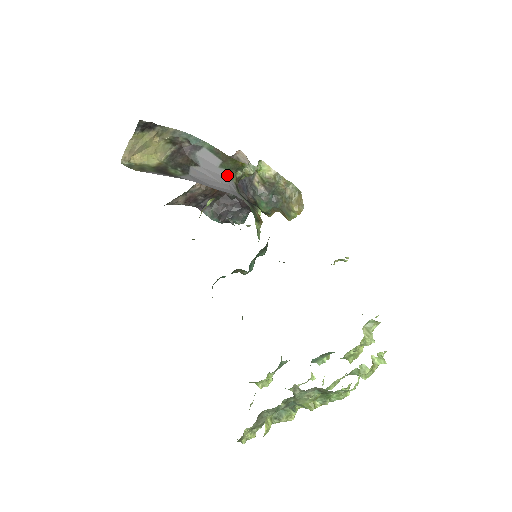
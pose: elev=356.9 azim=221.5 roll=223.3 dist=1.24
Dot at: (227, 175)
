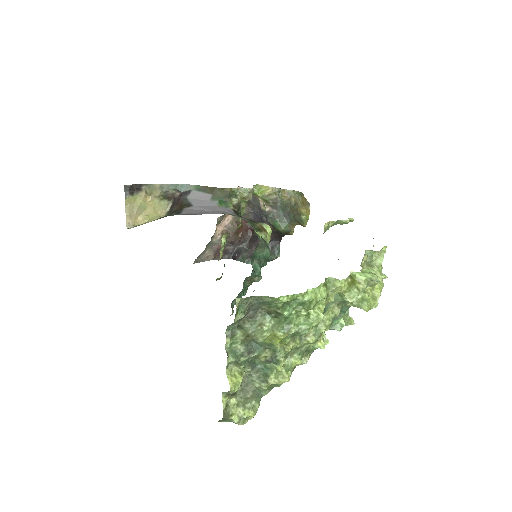
Dot at: (221, 204)
